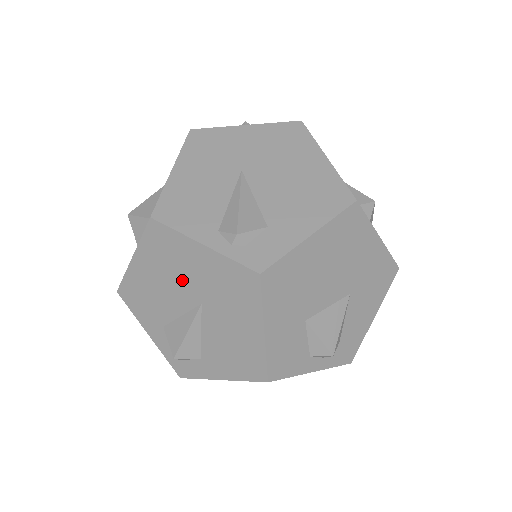
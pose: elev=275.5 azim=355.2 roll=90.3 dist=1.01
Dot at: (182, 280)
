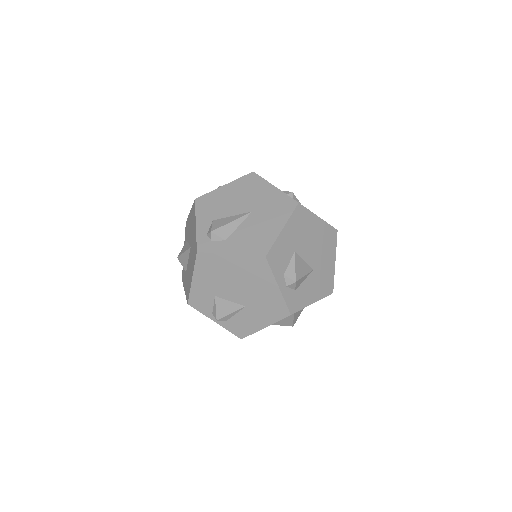
Dot at: (249, 199)
